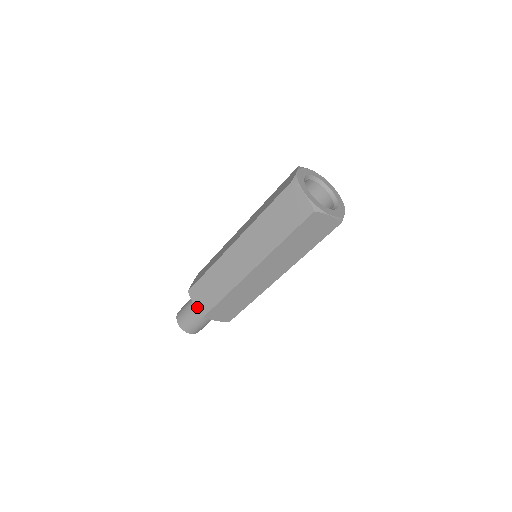
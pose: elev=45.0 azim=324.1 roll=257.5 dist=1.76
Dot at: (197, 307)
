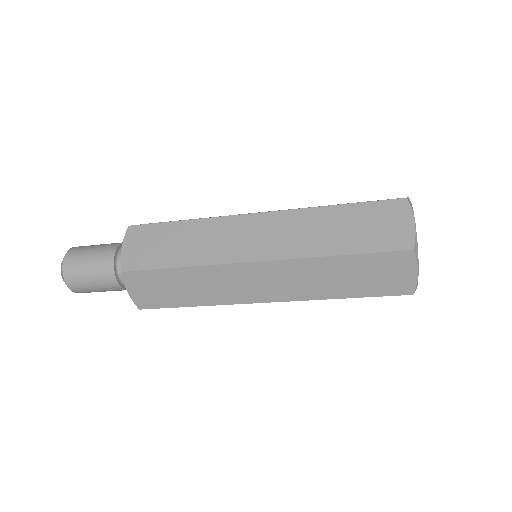
Dot at: (124, 253)
